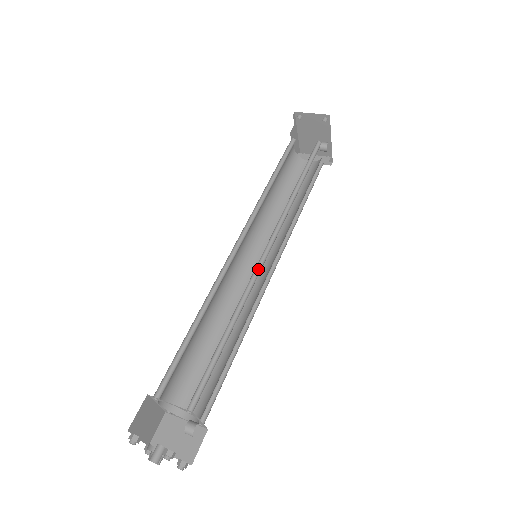
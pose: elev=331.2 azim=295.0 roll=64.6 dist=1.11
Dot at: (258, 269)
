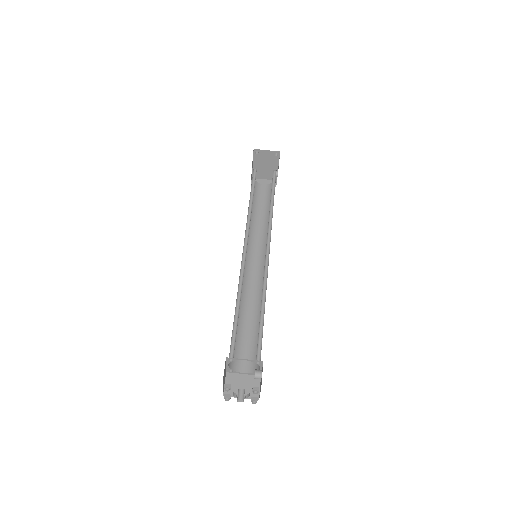
Dot at: (266, 264)
